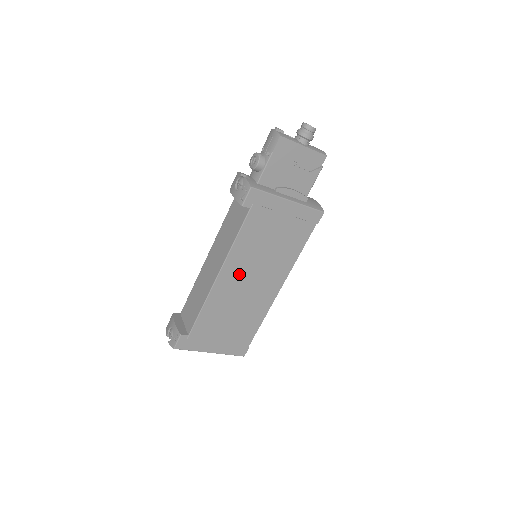
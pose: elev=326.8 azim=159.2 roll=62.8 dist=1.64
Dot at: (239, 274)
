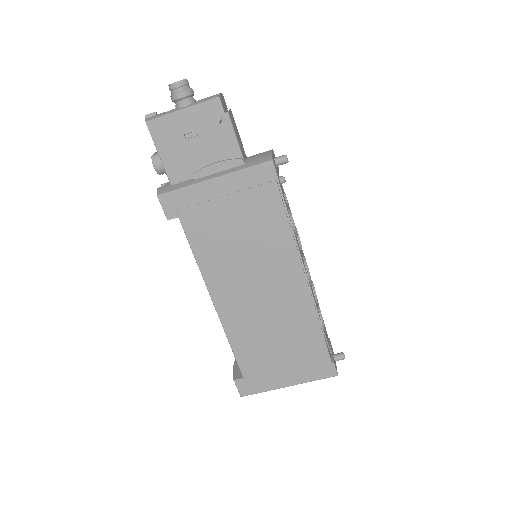
Dot at: (236, 290)
